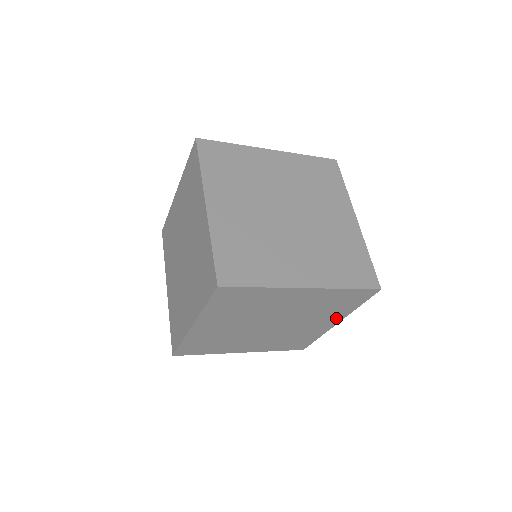
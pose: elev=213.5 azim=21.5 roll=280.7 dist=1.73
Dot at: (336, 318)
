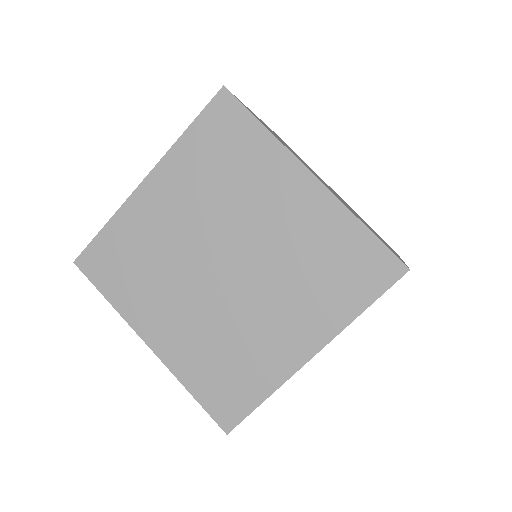
Dot at: (317, 331)
